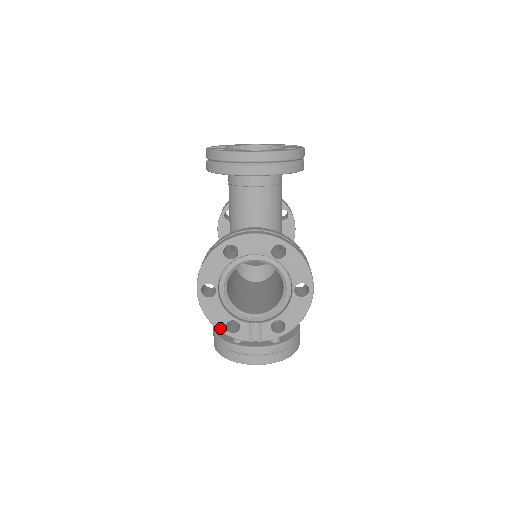
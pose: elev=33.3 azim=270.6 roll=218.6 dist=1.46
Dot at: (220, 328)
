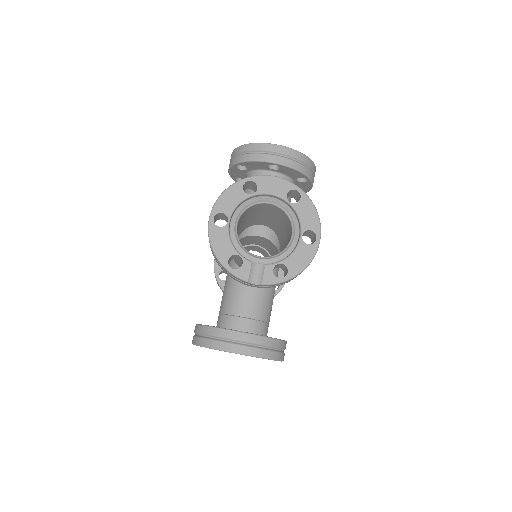
Dot at: (222, 261)
